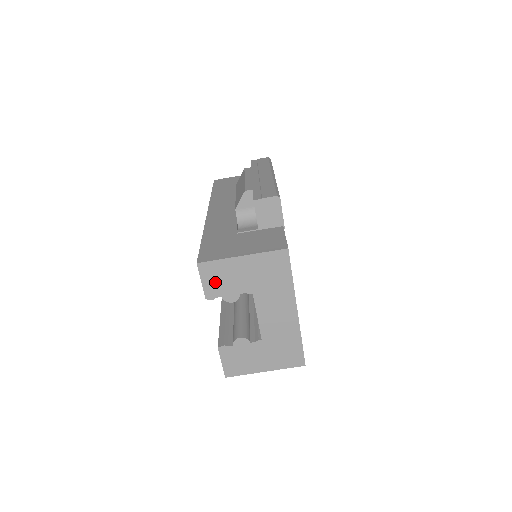
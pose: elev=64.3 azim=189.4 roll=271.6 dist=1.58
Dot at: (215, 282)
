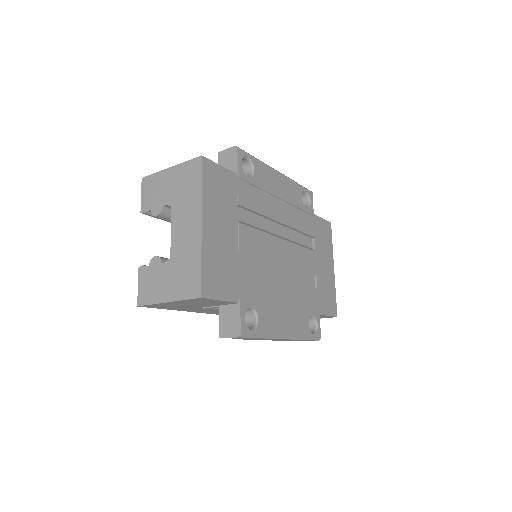
Dot at: (149, 195)
